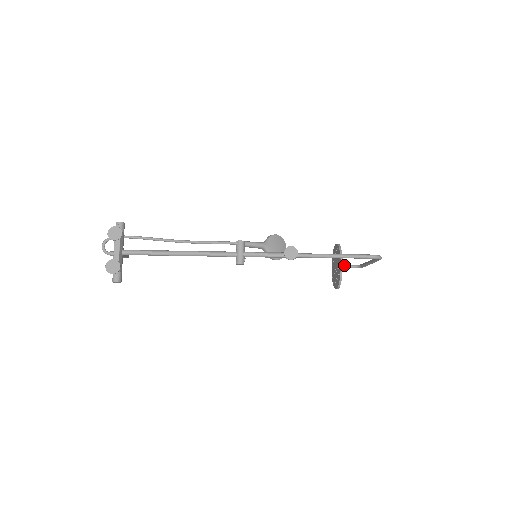
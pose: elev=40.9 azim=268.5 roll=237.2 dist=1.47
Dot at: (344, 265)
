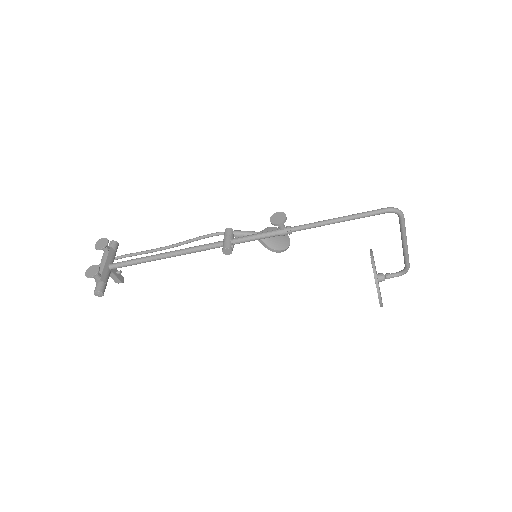
Dot at: (385, 274)
